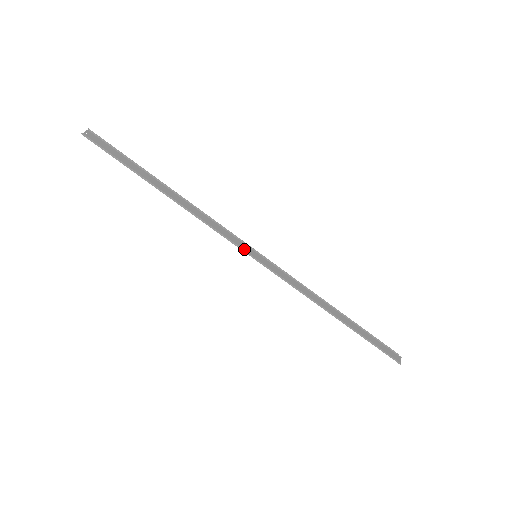
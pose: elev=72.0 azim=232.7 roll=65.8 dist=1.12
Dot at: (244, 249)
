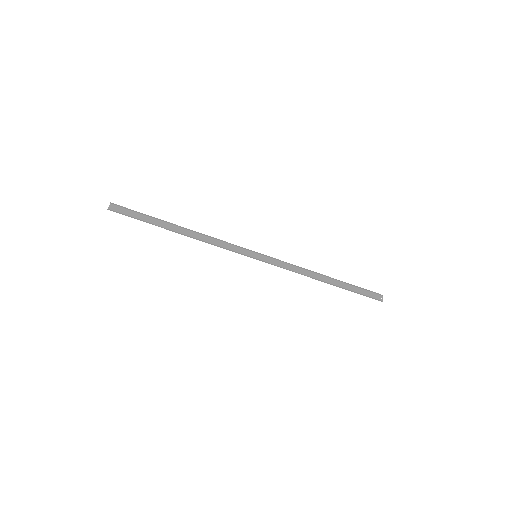
Dot at: (246, 254)
